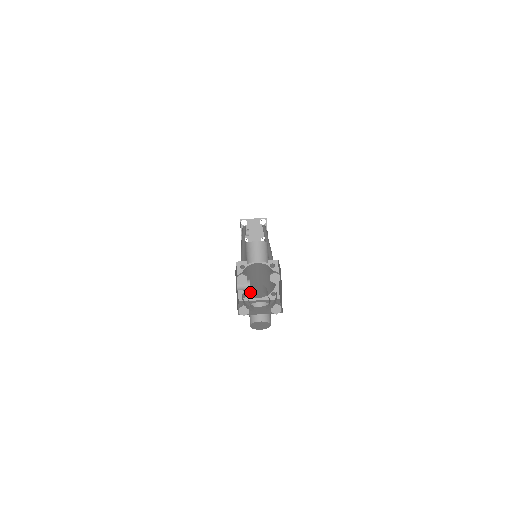
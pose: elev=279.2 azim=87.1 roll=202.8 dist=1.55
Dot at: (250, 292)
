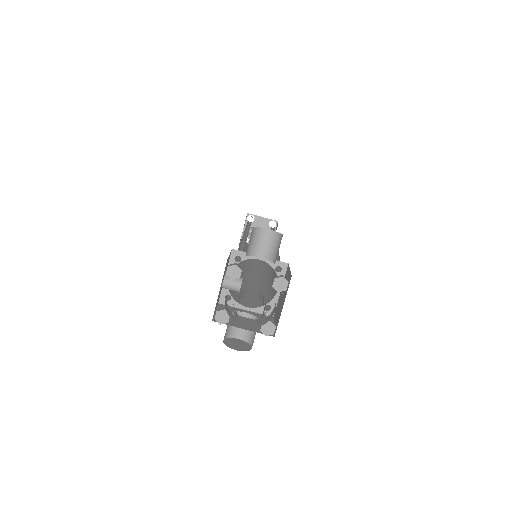
Dot at: (237, 296)
